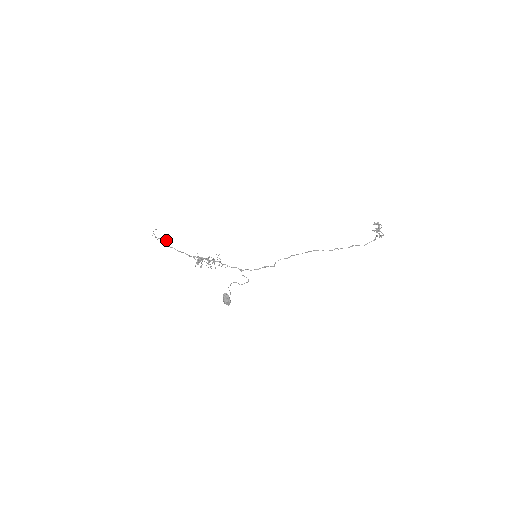
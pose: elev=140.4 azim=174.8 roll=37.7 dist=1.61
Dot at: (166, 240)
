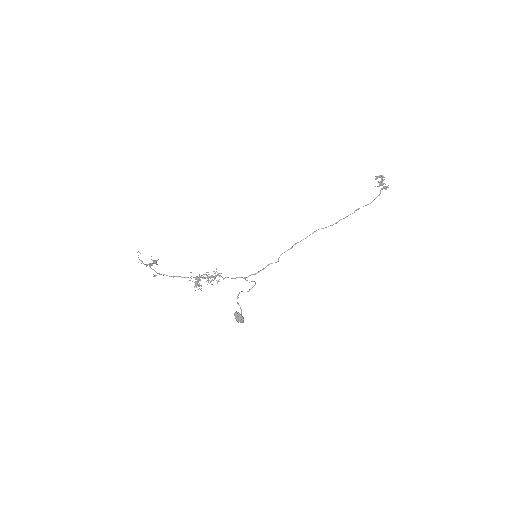
Dot at: (155, 263)
